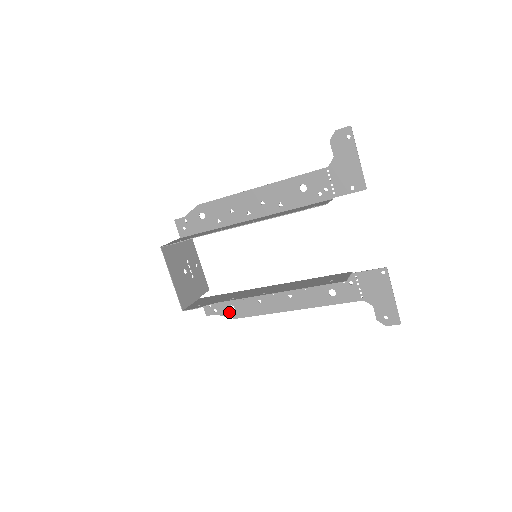
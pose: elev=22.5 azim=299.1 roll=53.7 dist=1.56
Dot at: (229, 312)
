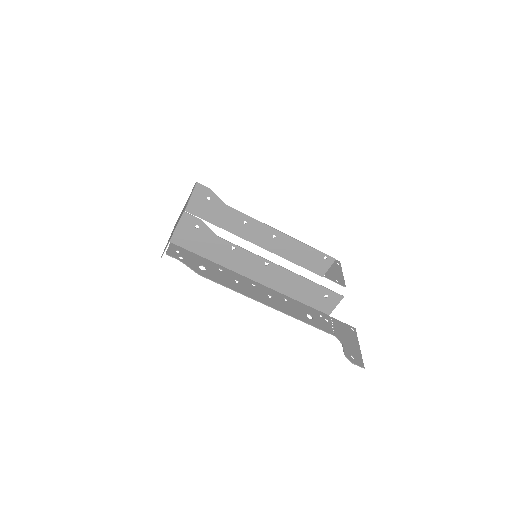
Dot at: (197, 267)
